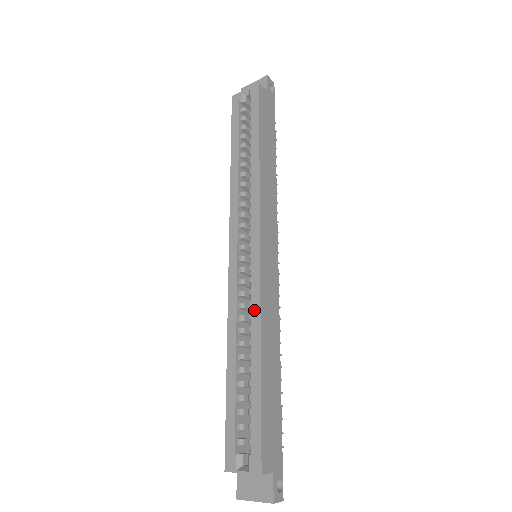
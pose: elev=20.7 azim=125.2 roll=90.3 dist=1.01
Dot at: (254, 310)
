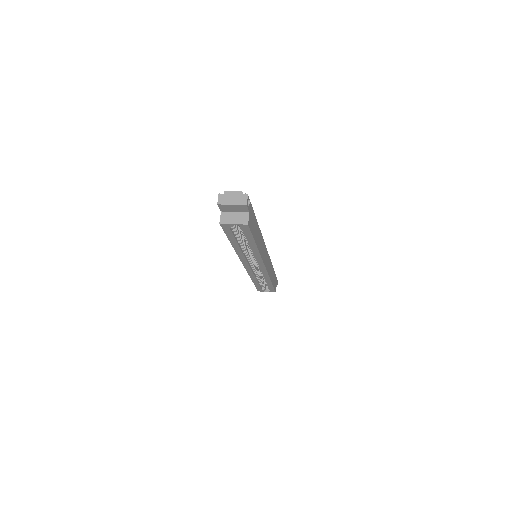
Dot at: (265, 276)
